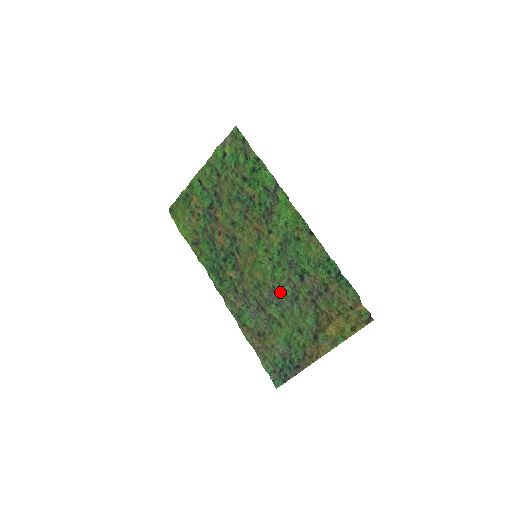
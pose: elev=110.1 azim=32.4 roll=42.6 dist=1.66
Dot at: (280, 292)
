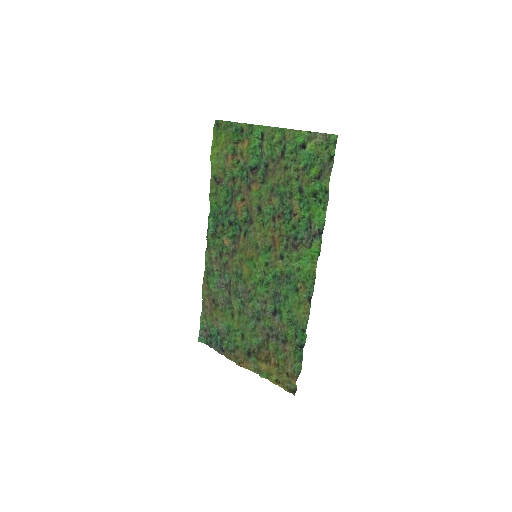
Dot at: (251, 301)
